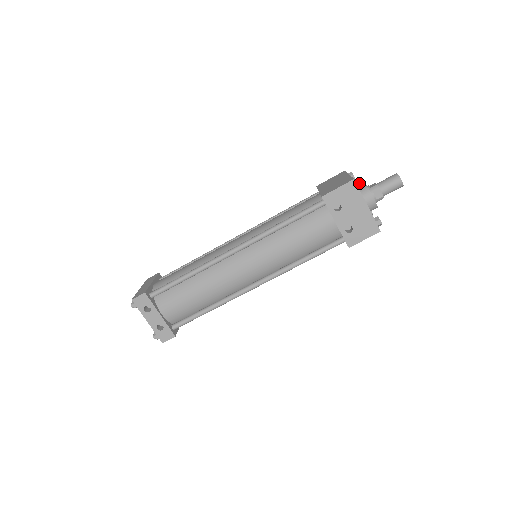
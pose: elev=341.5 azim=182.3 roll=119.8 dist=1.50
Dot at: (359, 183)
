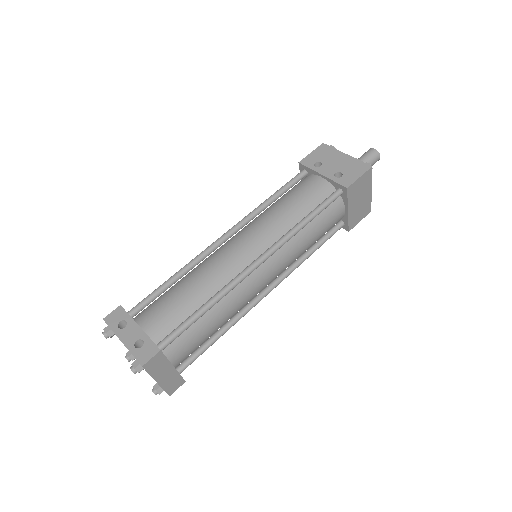
Dot at: occluded
